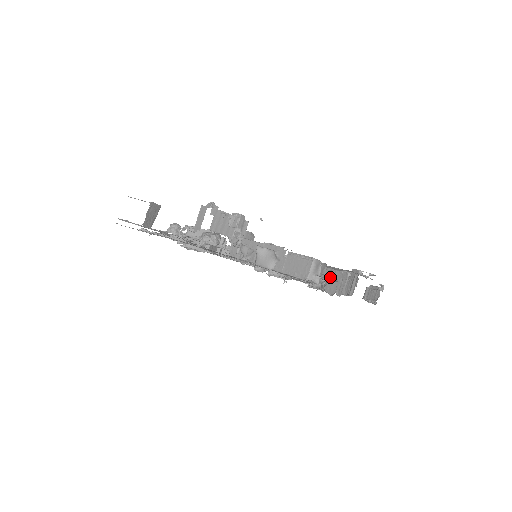
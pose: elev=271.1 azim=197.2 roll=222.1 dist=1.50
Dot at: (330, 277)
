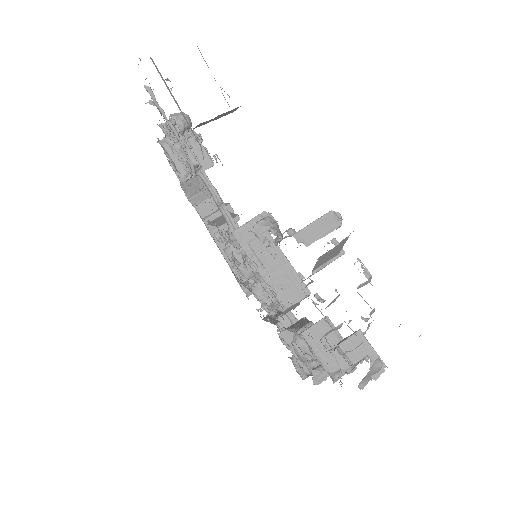
Dot at: occluded
